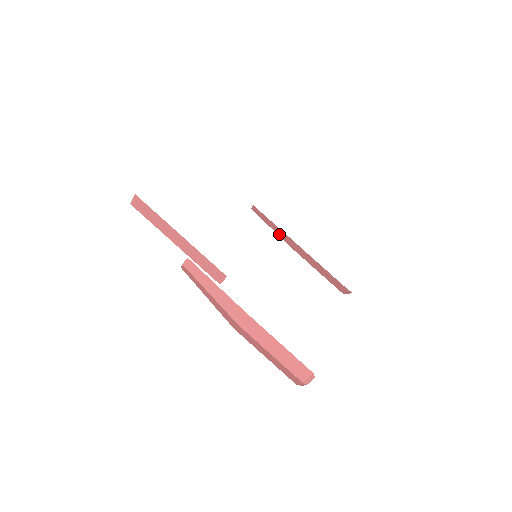
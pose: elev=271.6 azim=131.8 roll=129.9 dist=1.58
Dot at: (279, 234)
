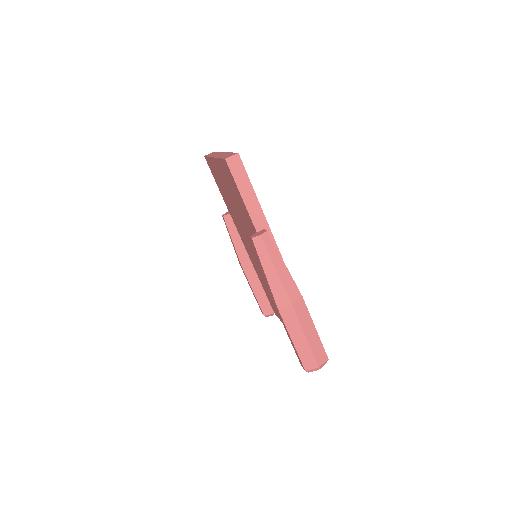
Dot at: (237, 247)
